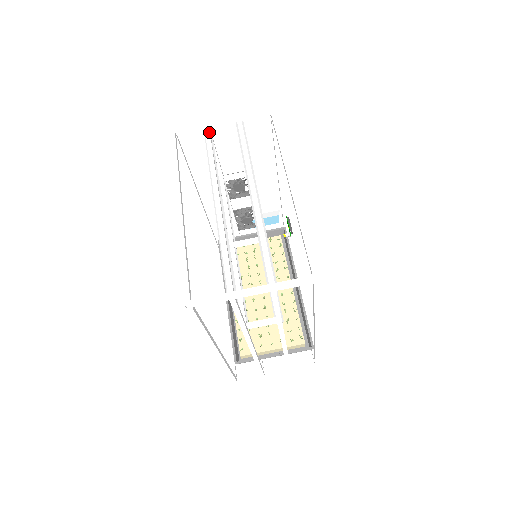
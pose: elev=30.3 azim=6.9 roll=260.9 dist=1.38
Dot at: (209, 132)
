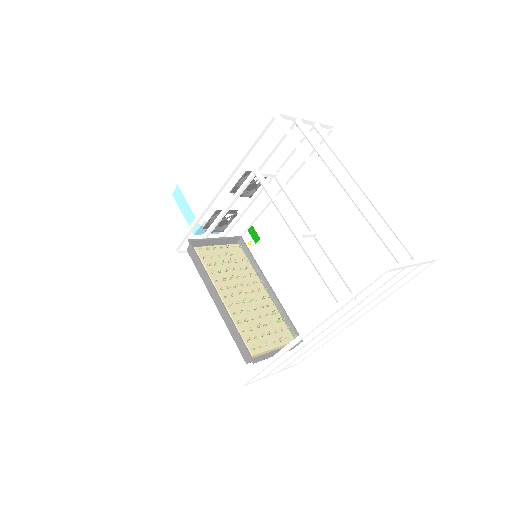
Dot at: occluded
